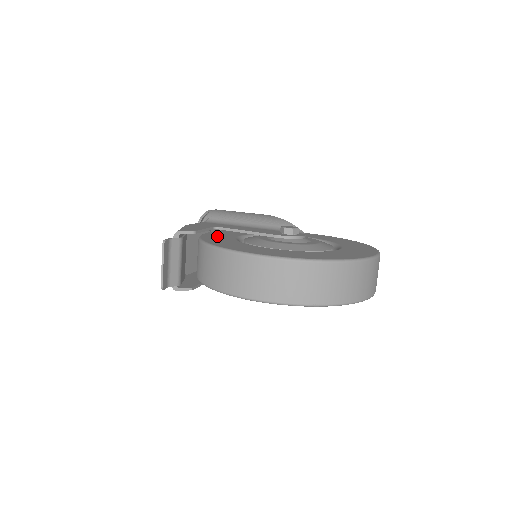
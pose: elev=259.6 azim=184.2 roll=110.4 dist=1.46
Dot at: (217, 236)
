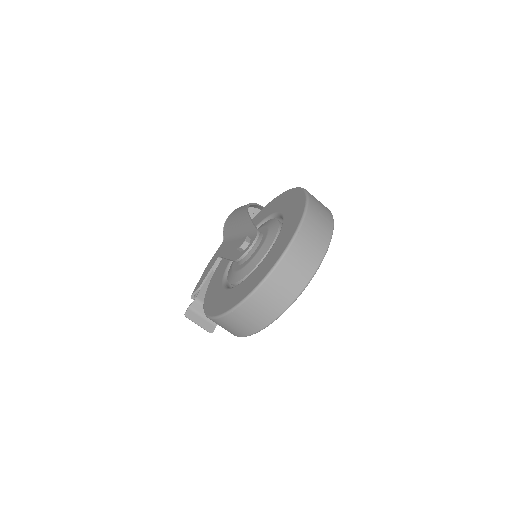
Dot at: (220, 268)
